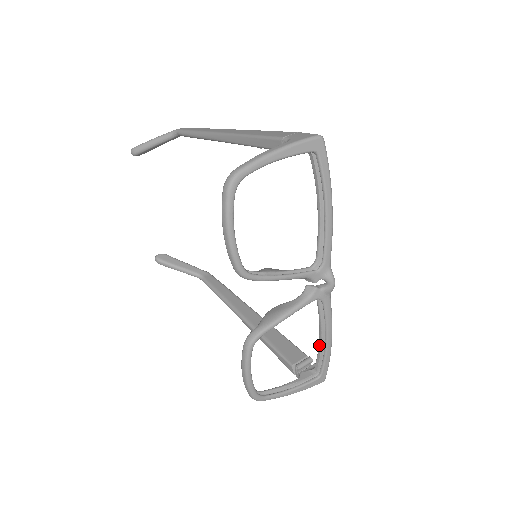
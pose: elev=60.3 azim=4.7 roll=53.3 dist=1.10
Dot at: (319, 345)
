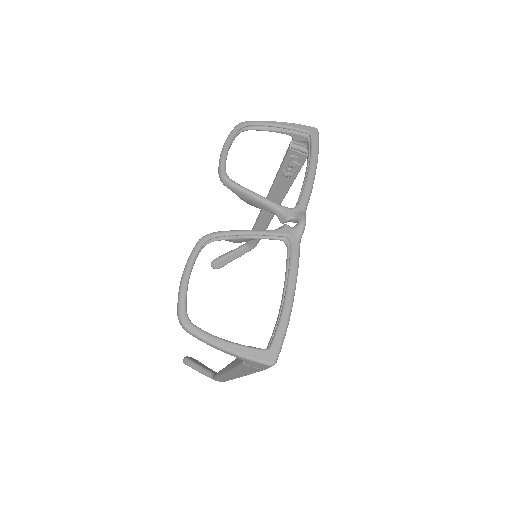
Dot at: (279, 309)
